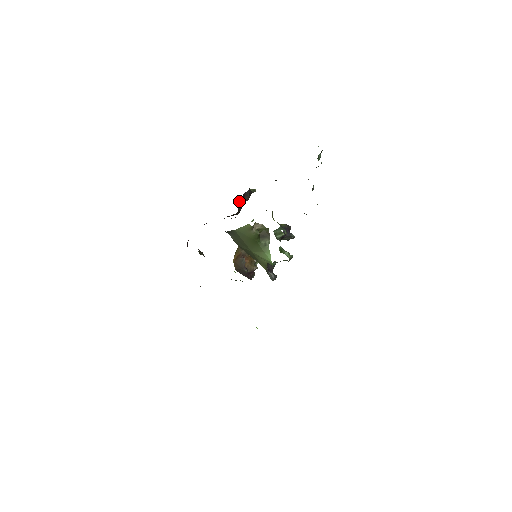
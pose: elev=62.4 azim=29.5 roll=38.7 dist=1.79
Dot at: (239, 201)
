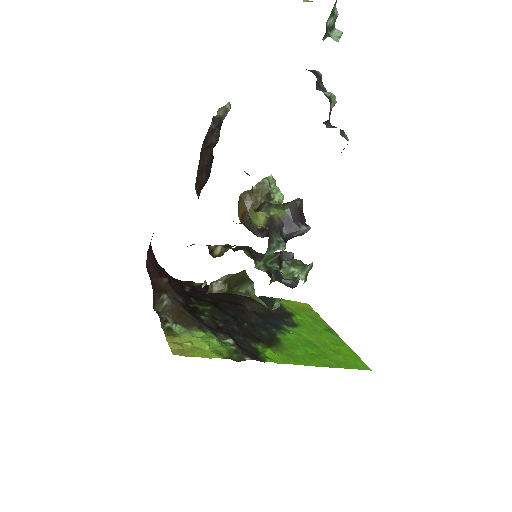
Dot at: occluded
